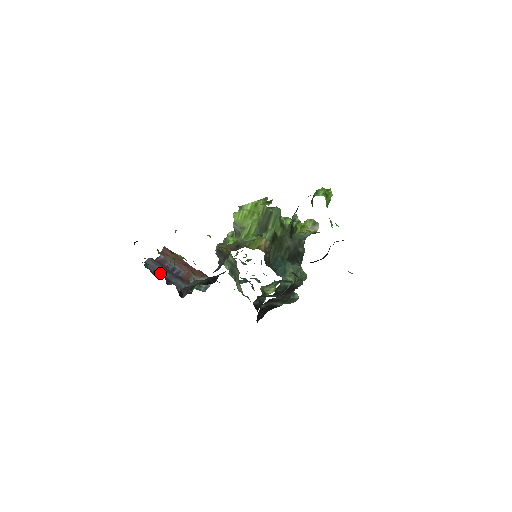
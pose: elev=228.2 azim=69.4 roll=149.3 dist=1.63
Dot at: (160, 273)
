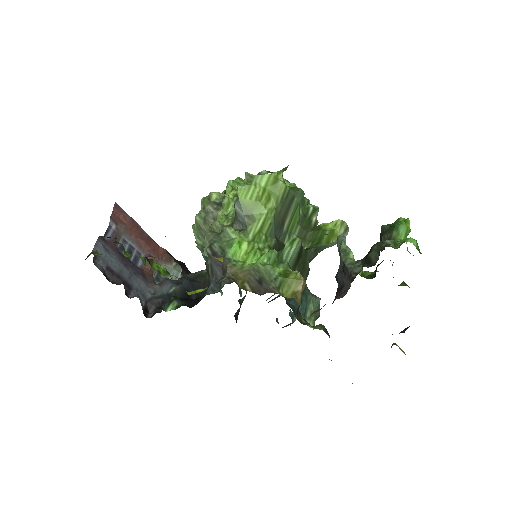
Dot at: (115, 272)
